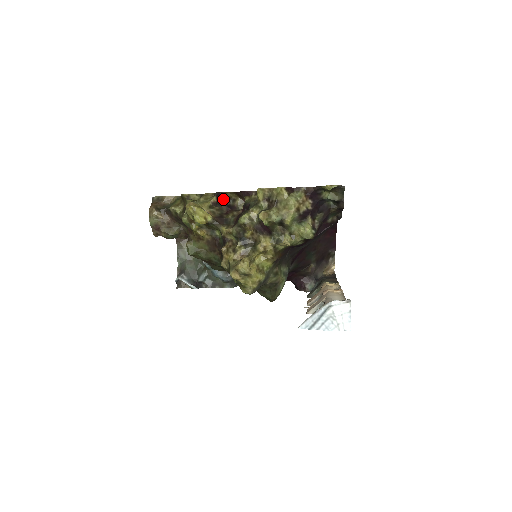
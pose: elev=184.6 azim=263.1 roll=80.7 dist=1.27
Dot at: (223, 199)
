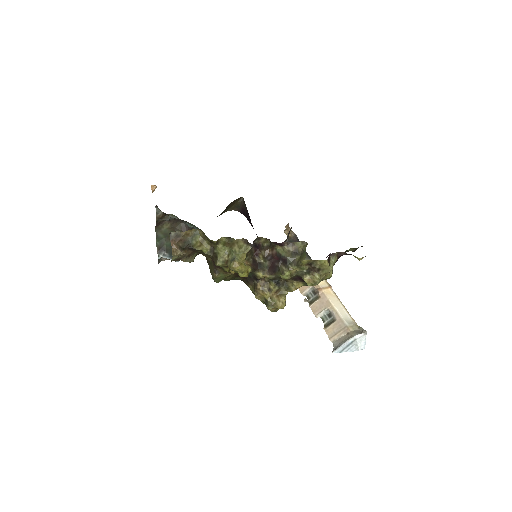
Dot at: (253, 243)
